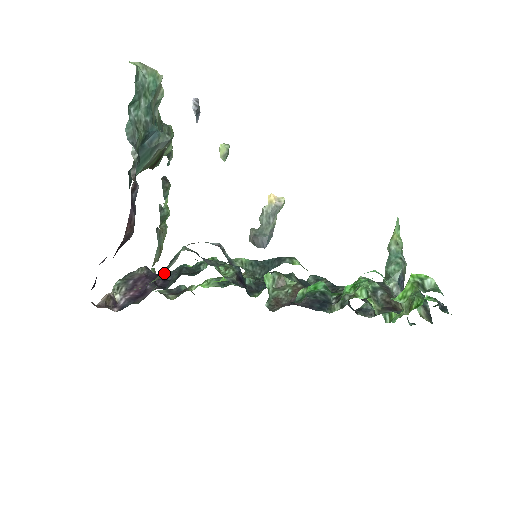
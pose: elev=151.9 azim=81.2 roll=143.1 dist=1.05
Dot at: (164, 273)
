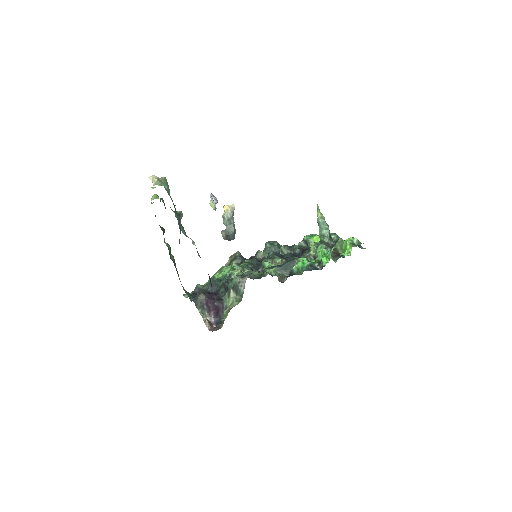
Dot at: (242, 297)
